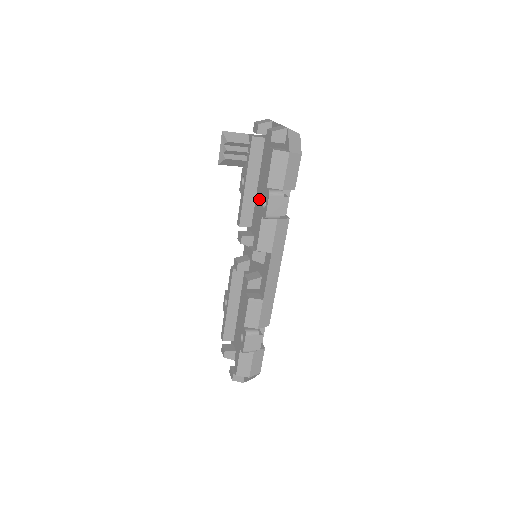
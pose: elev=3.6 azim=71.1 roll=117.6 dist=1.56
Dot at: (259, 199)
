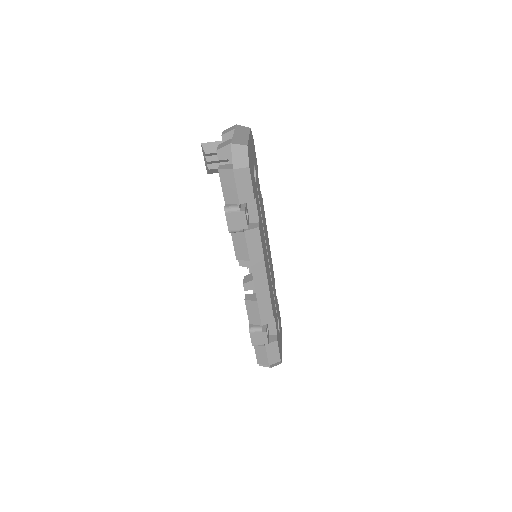
Dot at: occluded
